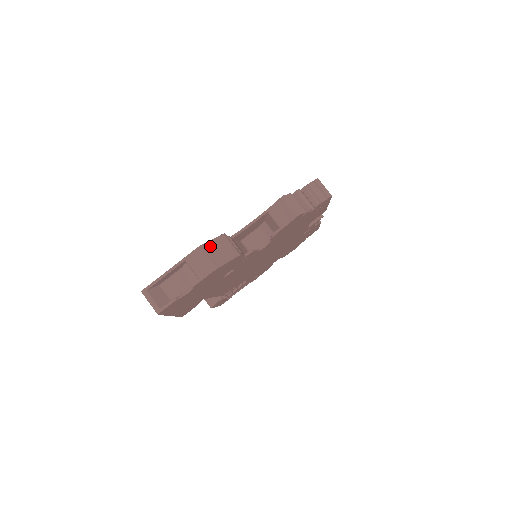
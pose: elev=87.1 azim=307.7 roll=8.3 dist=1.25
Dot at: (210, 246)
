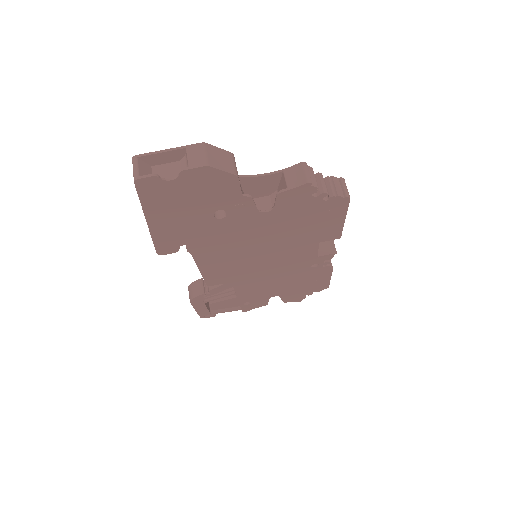
Dot at: (215, 150)
